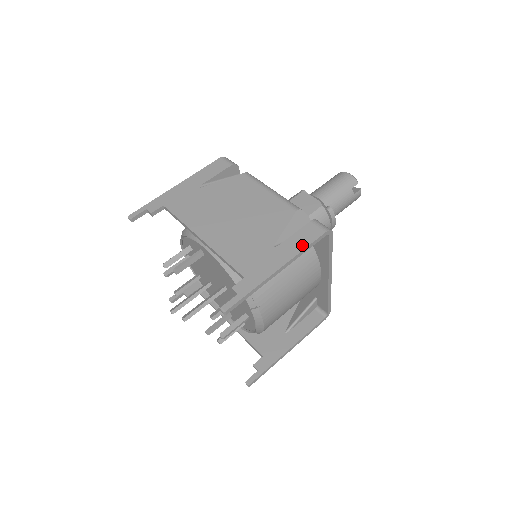
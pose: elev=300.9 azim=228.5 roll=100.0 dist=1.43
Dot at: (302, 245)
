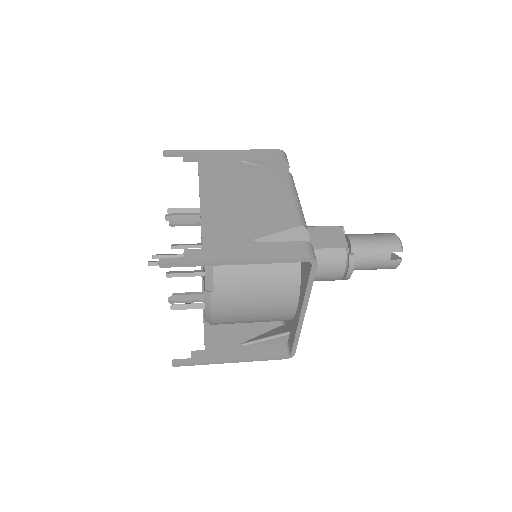
Dot at: (276, 255)
